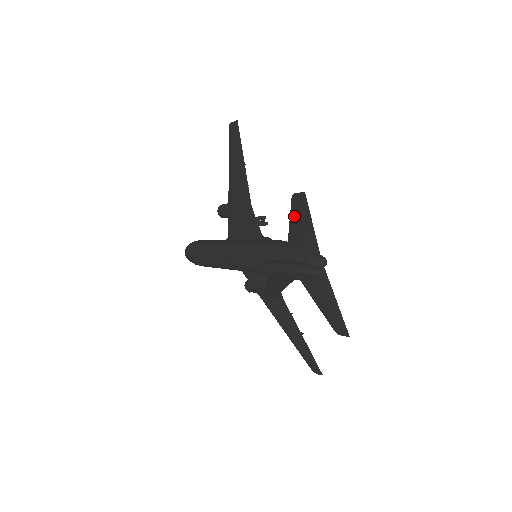
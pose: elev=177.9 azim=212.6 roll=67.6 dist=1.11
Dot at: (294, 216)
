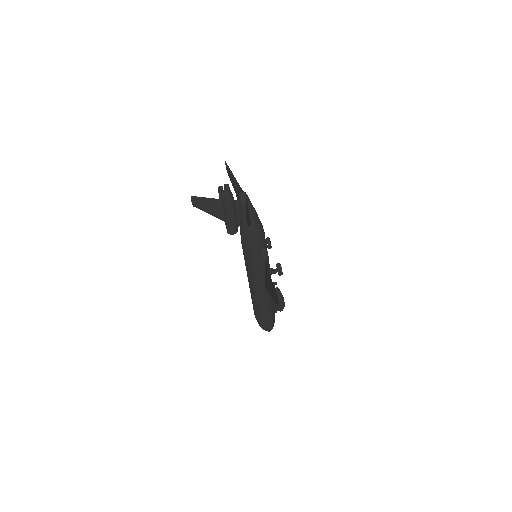
Dot at: (232, 183)
